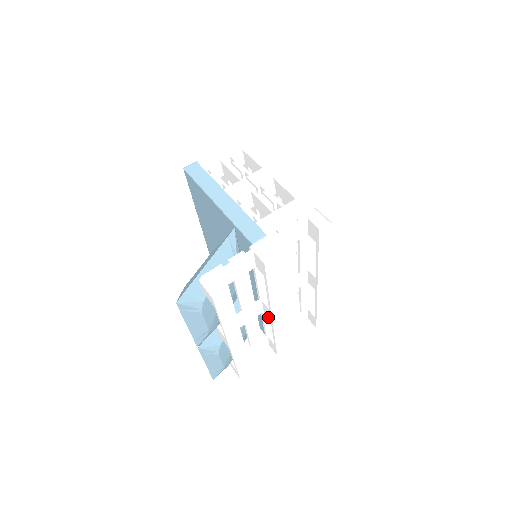
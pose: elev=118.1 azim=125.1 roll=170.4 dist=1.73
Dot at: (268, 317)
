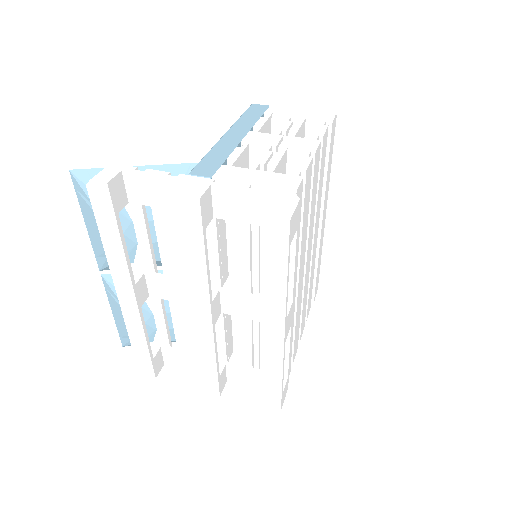
Dot at: occluded
